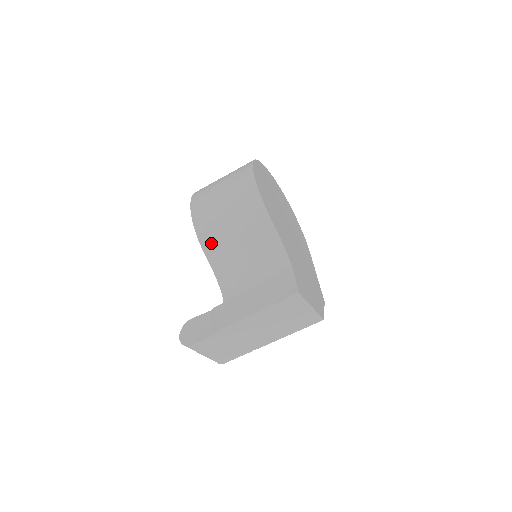
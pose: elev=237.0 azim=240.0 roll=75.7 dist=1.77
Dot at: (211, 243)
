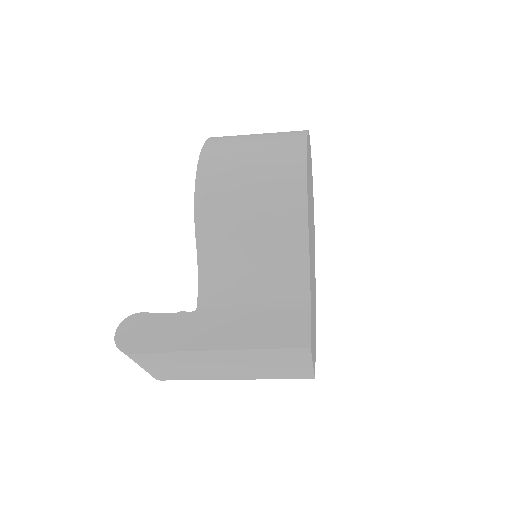
Dot at: (211, 222)
